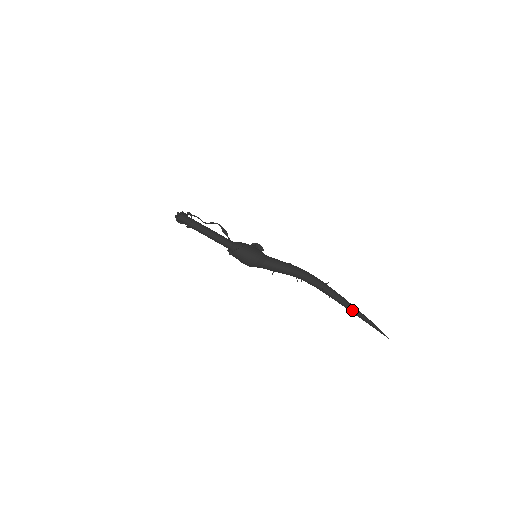
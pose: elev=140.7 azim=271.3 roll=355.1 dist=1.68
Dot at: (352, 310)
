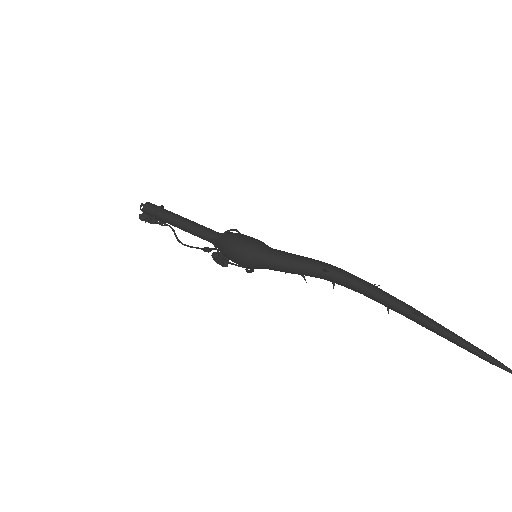
Dot at: (435, 324)
